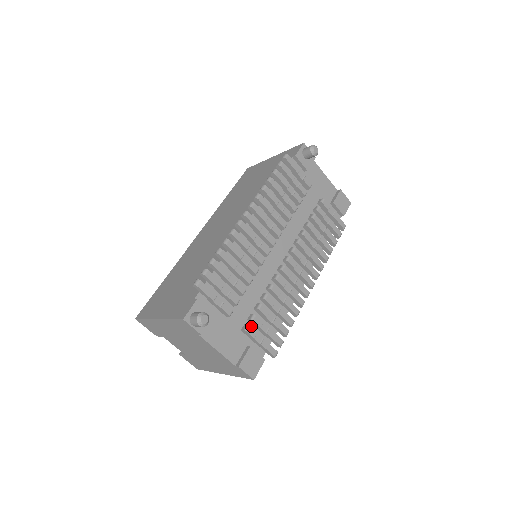
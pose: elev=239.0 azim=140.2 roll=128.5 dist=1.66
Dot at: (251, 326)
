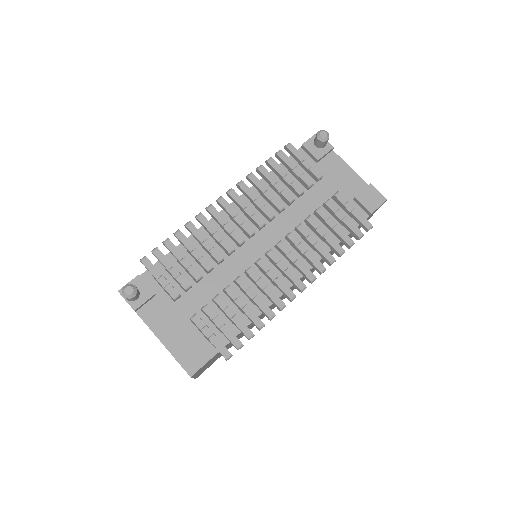
Dot at: (204, 318)
